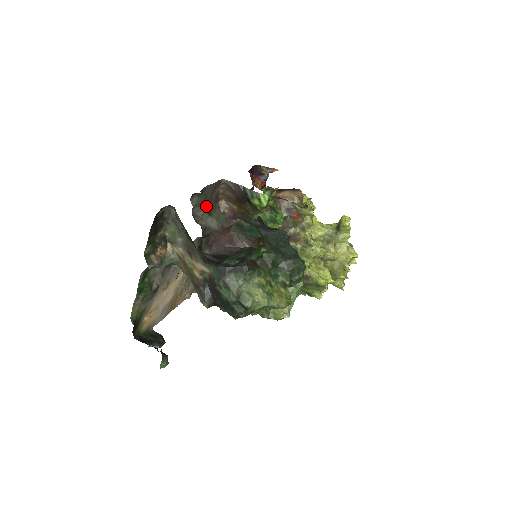
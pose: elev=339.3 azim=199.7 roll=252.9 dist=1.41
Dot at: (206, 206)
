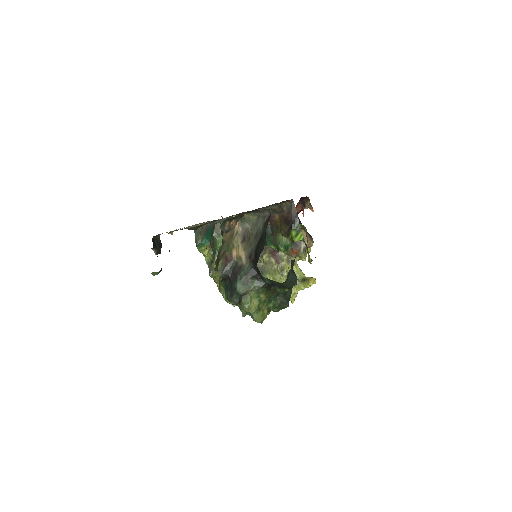
Dot at: (269, 206)
